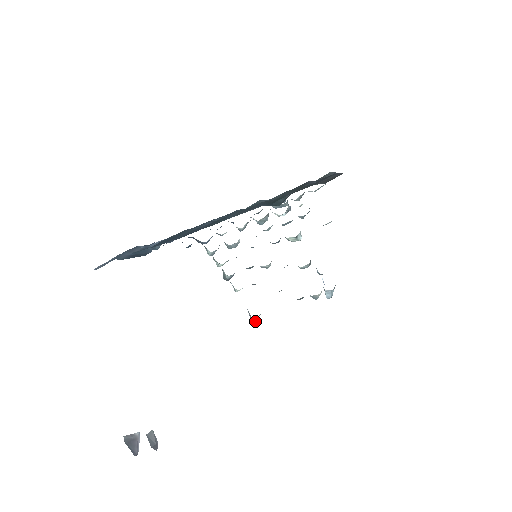
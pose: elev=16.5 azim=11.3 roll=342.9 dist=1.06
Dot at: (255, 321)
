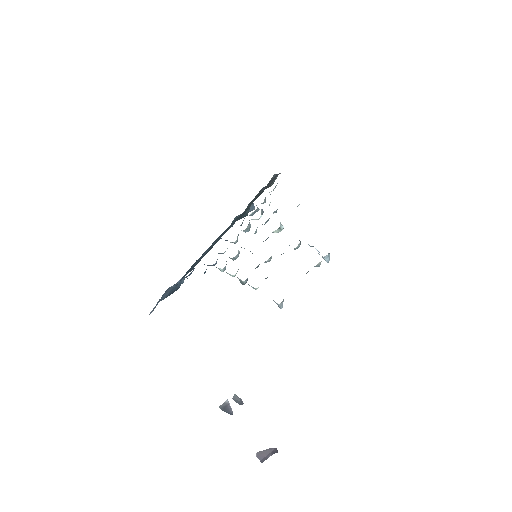
Dot at: (282, 305)
